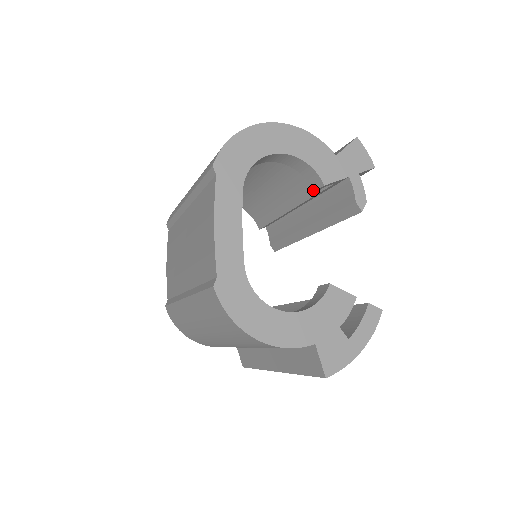
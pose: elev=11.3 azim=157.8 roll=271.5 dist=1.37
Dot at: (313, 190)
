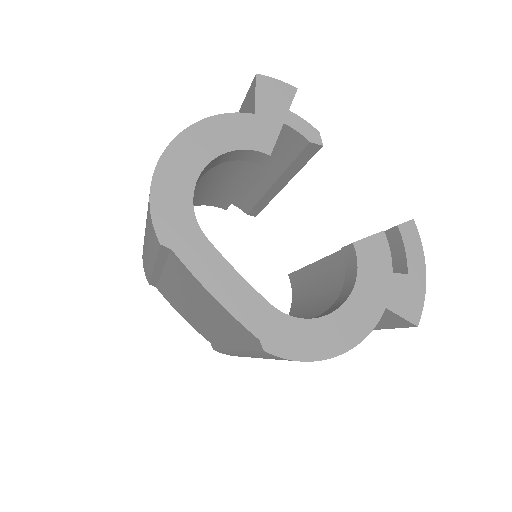
Dot at: occluded
